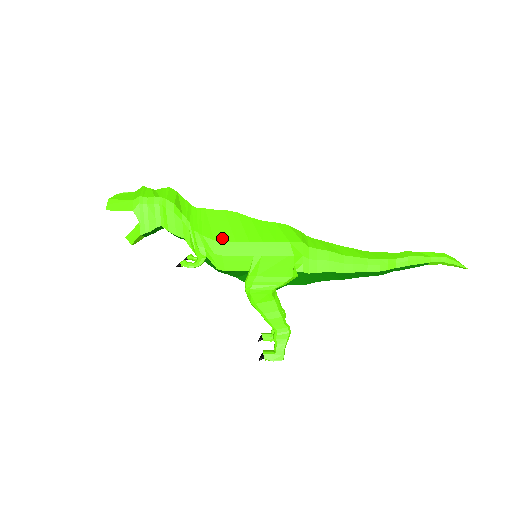
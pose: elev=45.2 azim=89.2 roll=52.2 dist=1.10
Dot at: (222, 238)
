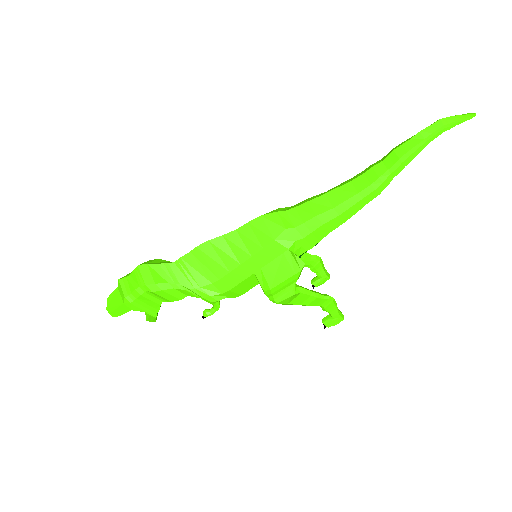
Dot at: (216, 277)
